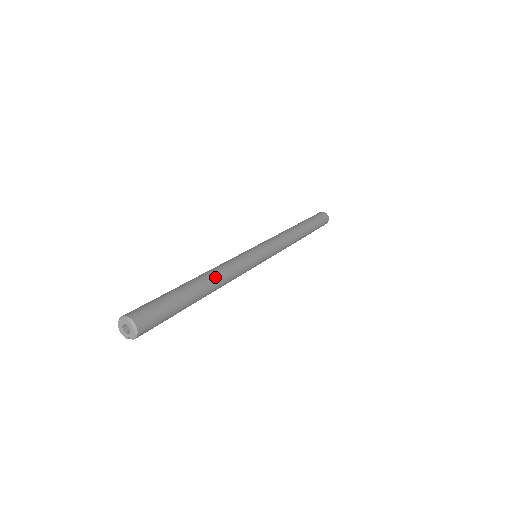
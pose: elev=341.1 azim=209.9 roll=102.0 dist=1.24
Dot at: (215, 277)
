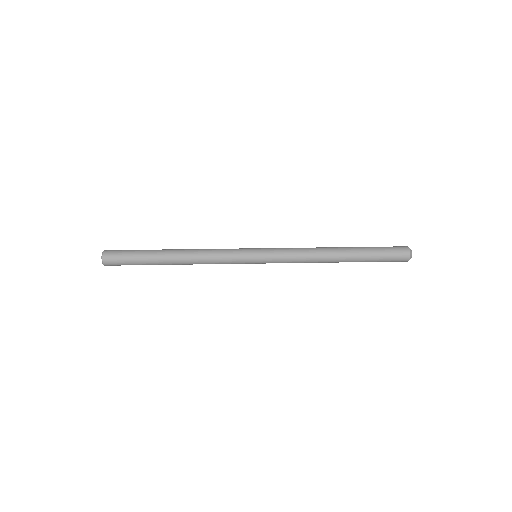
Dot at: (186, 261)
